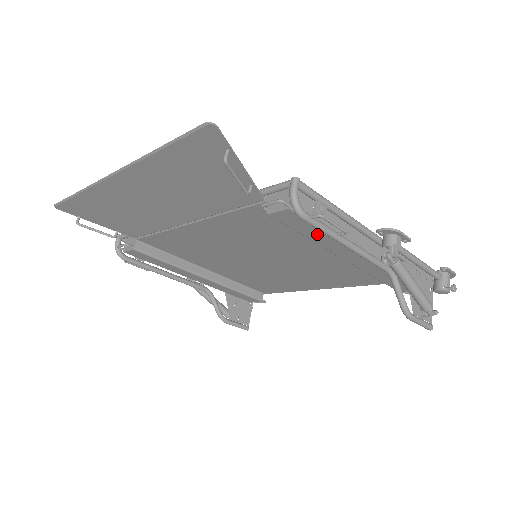
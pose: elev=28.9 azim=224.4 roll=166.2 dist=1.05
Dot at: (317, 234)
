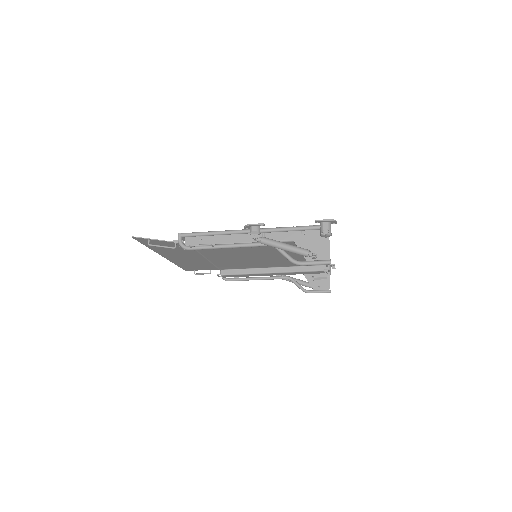
Dot at: occluded
